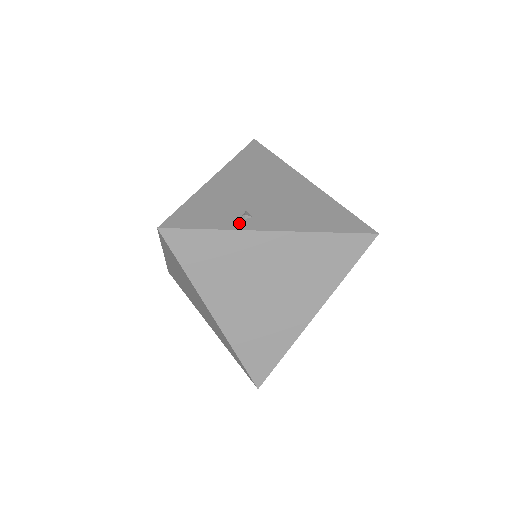
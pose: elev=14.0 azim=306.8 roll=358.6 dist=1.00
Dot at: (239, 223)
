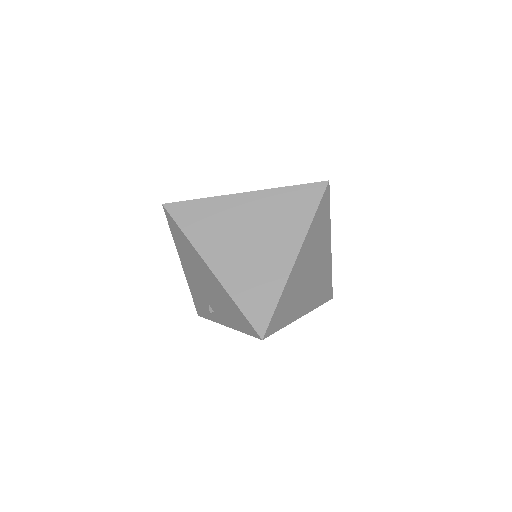
Dot at: (213, 317)
